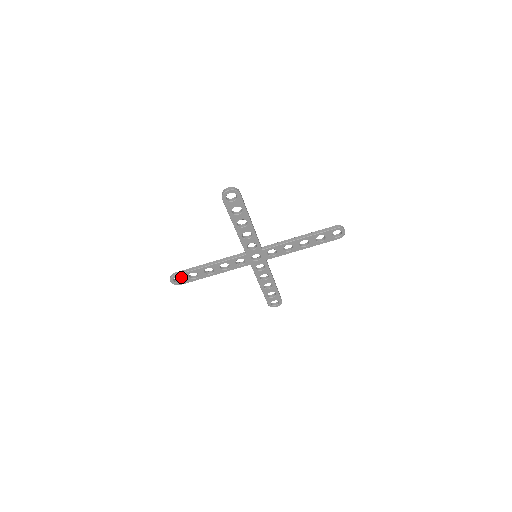
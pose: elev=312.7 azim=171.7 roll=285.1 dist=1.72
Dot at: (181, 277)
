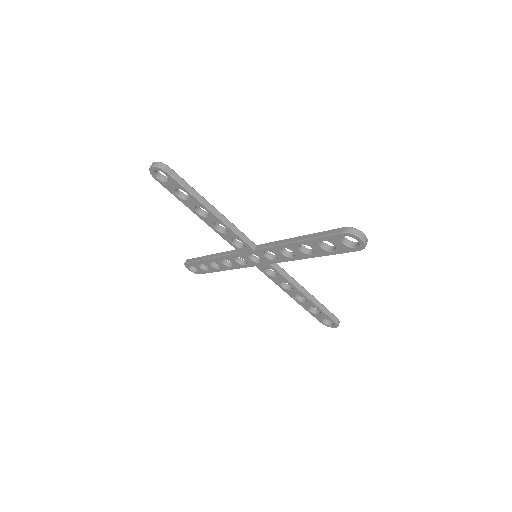
Dot at: (169, 179)
